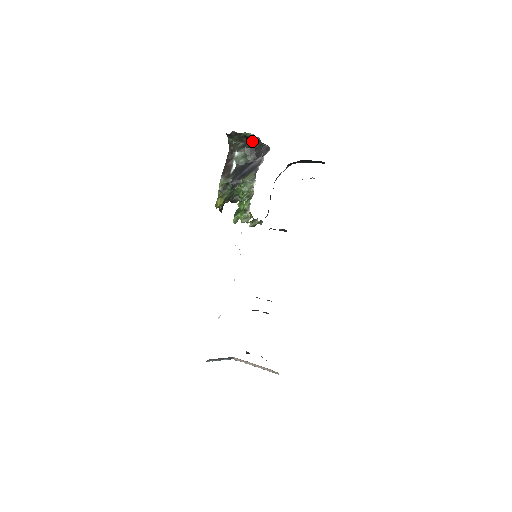
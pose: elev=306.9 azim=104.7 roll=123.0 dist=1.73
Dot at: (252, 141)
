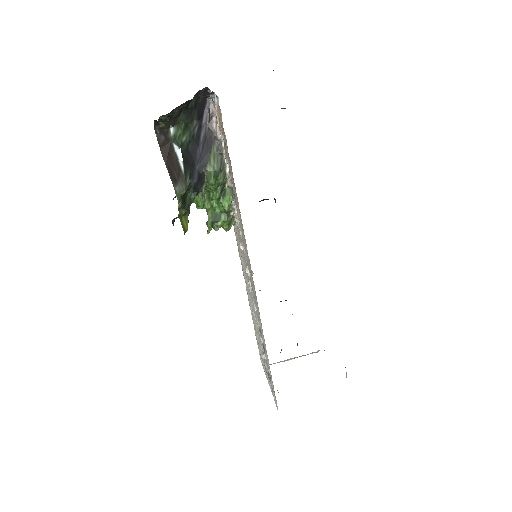
Dot at: (193, 98)
